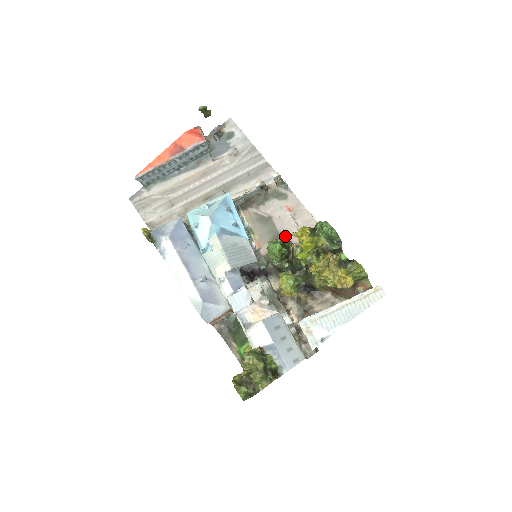
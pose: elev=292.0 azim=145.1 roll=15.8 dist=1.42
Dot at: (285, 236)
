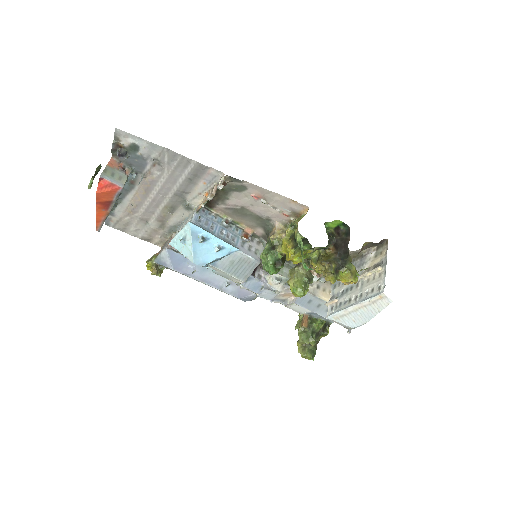
Dot at: (271, 239)
